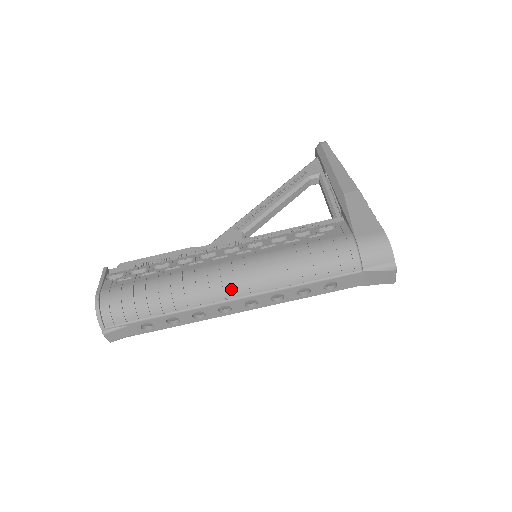
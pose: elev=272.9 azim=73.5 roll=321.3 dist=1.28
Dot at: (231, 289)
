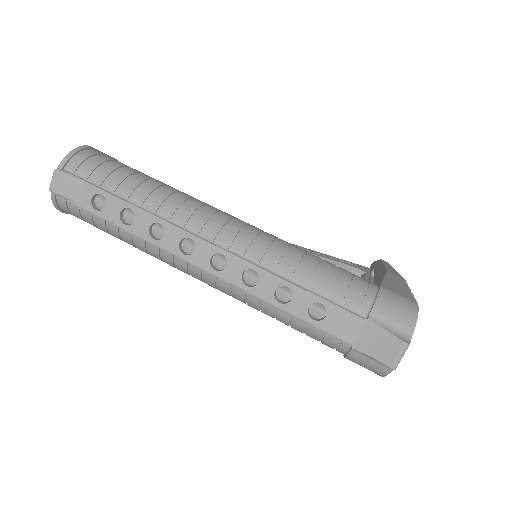
Dot at: (214, 228)
